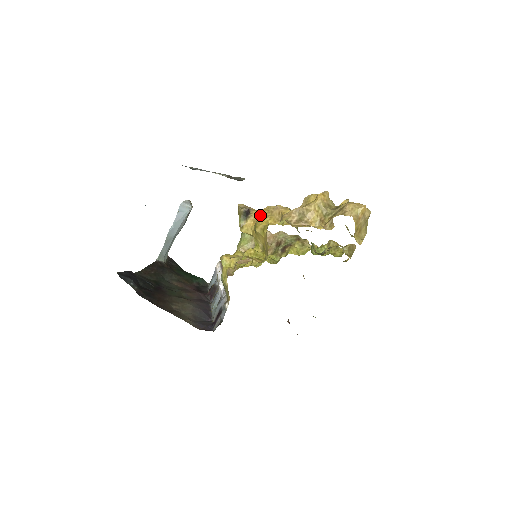
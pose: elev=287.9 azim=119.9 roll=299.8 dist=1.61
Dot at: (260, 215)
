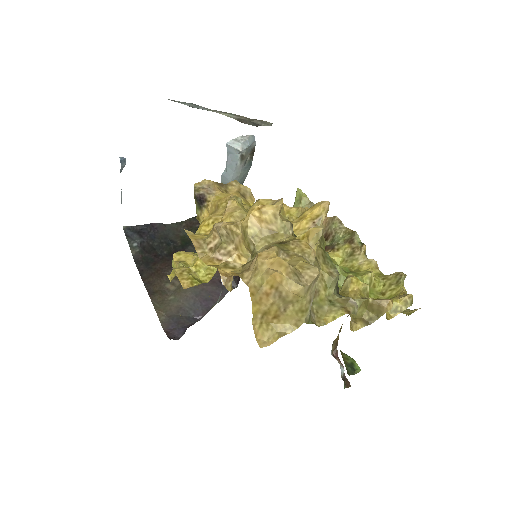
Dot at: (215, 208)
